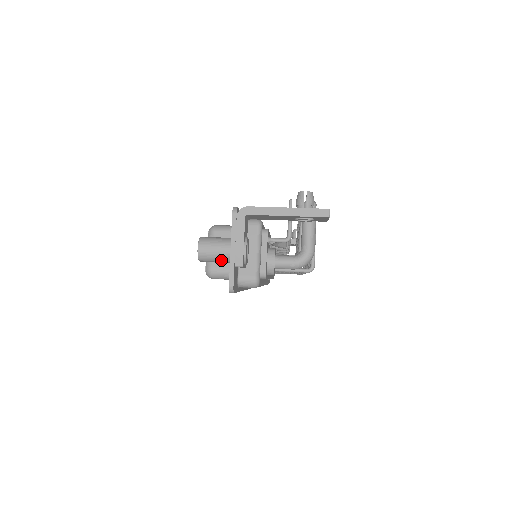
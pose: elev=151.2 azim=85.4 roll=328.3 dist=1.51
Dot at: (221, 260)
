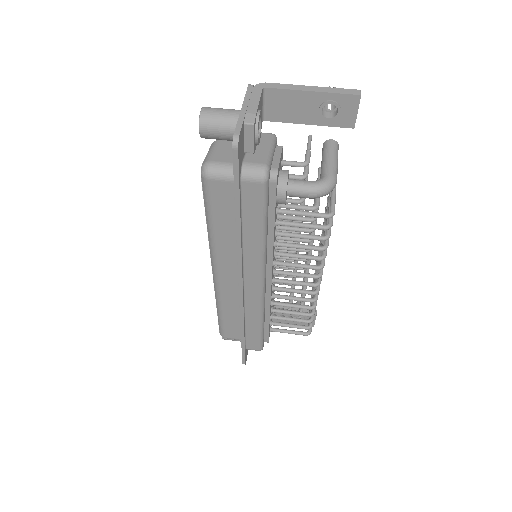
Dot at: (227, 126)
